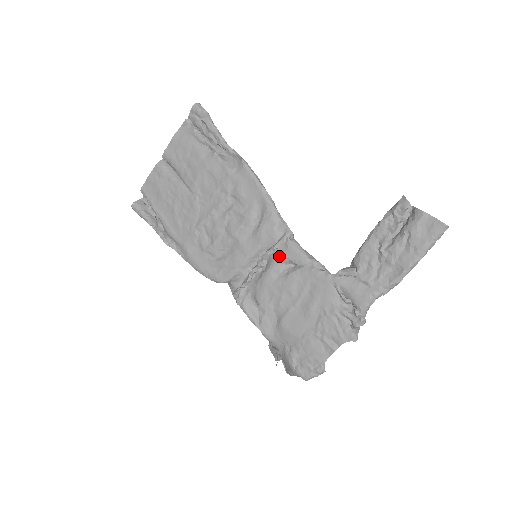
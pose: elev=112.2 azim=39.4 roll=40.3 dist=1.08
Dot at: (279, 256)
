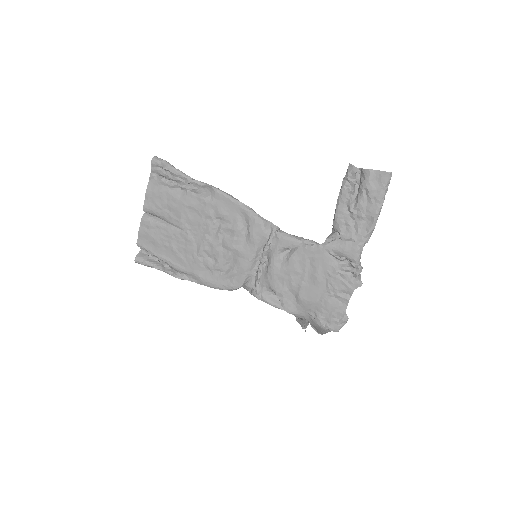
Dot at: (275, 248)
